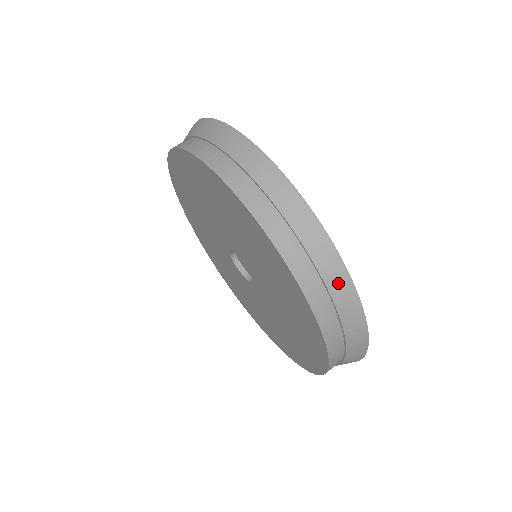
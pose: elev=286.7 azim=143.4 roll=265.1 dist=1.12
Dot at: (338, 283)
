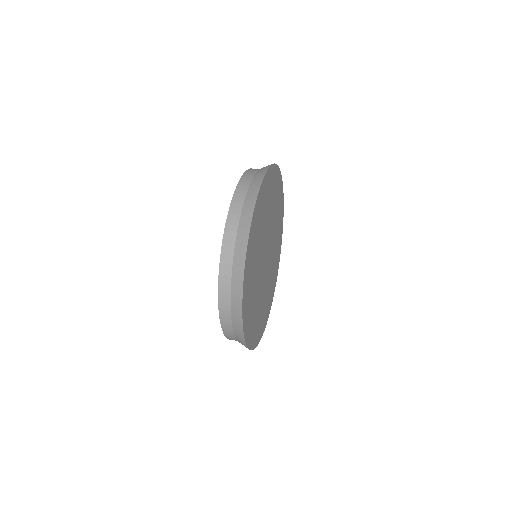
Dot at: (245, 222)
